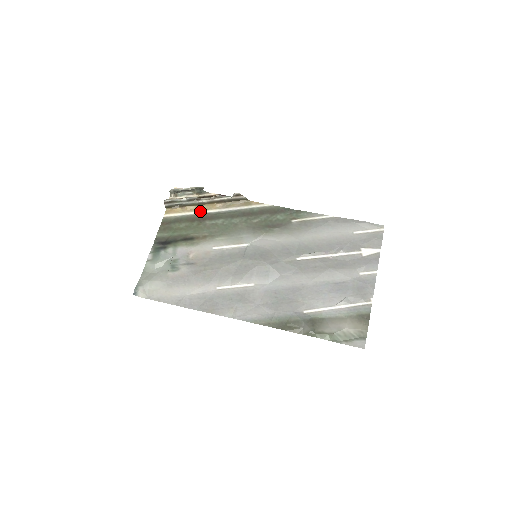
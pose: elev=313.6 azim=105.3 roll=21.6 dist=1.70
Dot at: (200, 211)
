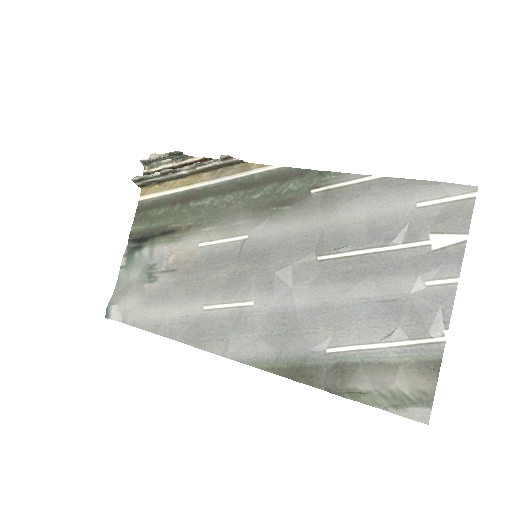
Dot at: (182, 187)
